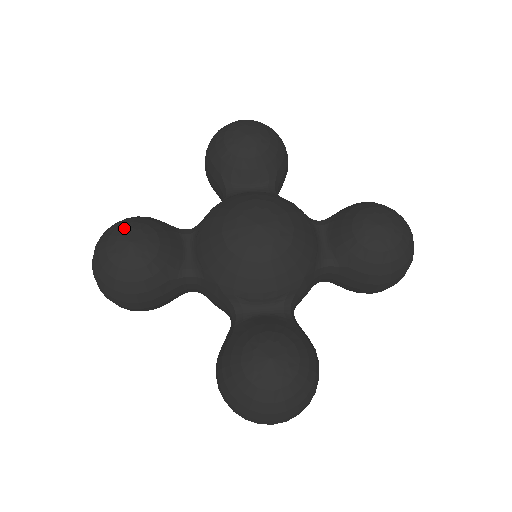
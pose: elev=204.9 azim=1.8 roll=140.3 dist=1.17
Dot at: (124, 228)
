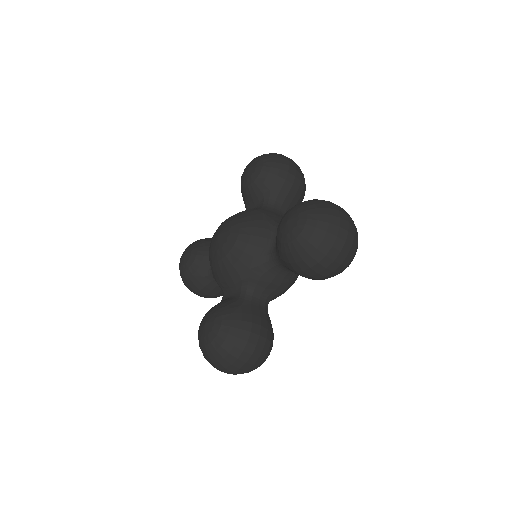
Dot at: (187, 247)
